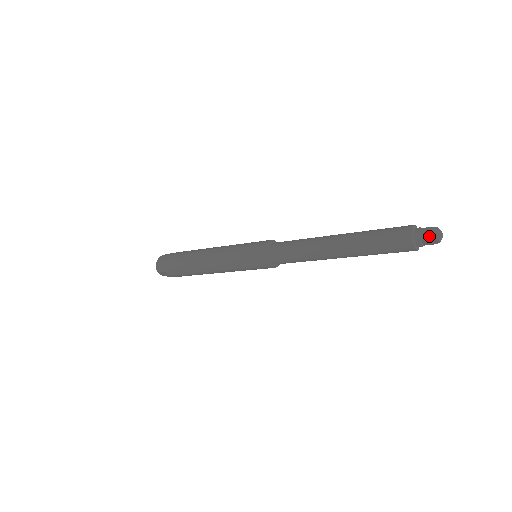
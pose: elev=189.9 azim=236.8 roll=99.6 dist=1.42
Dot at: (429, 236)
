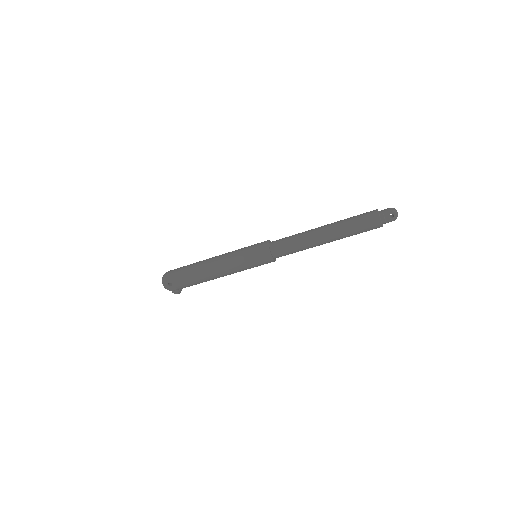
Dot at: (389, 210)
